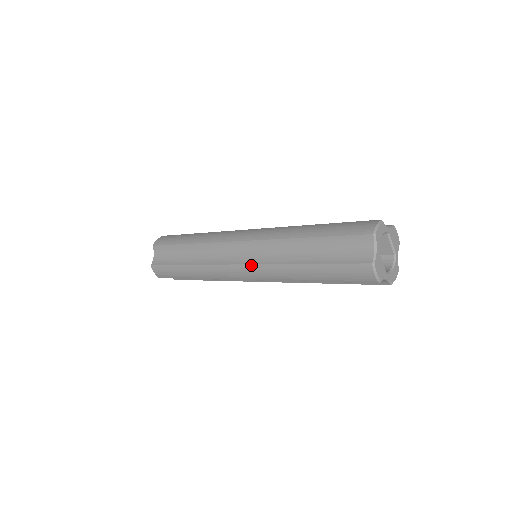
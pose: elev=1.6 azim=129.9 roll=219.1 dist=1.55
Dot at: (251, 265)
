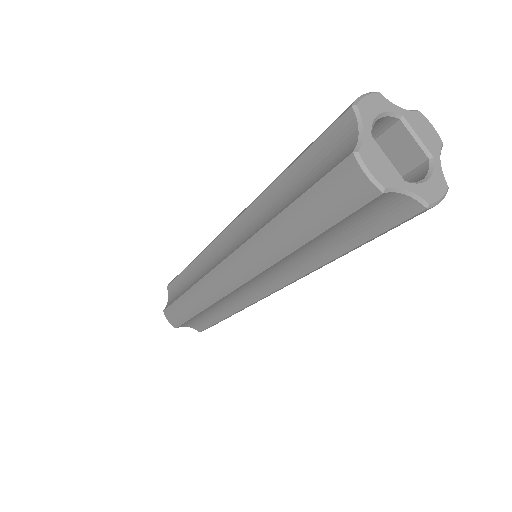
Dot at: (230, 256)
